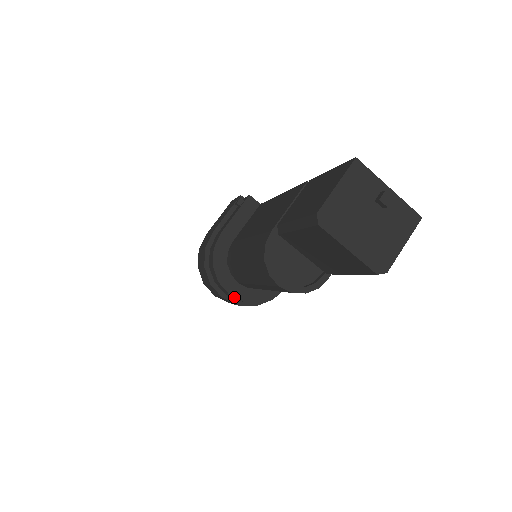
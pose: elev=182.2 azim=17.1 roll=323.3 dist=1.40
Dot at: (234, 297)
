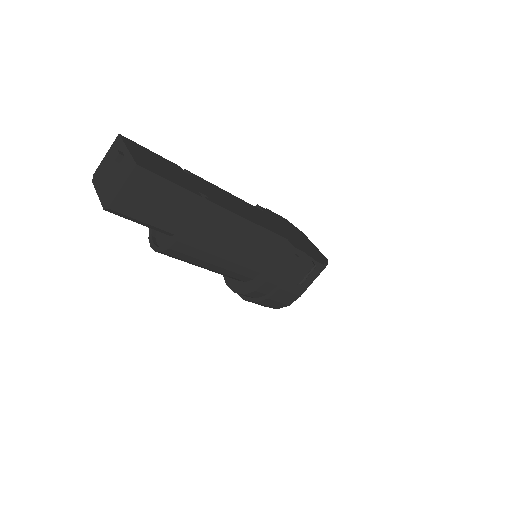
Dot at: (231, 288)
